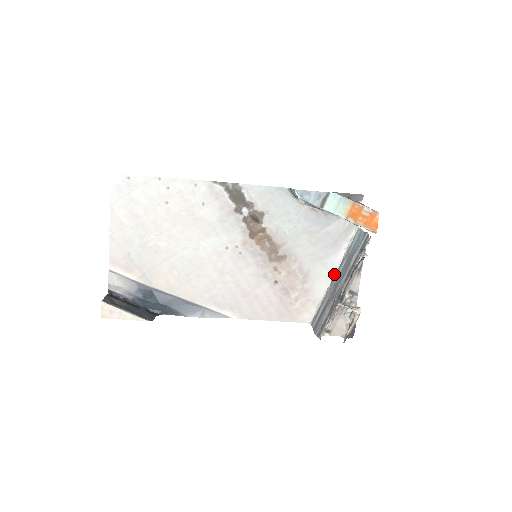
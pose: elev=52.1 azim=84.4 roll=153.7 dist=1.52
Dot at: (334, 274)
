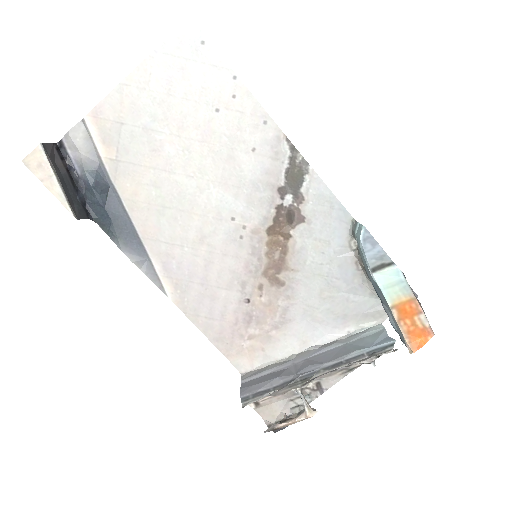
Dot at: (313, 347)
